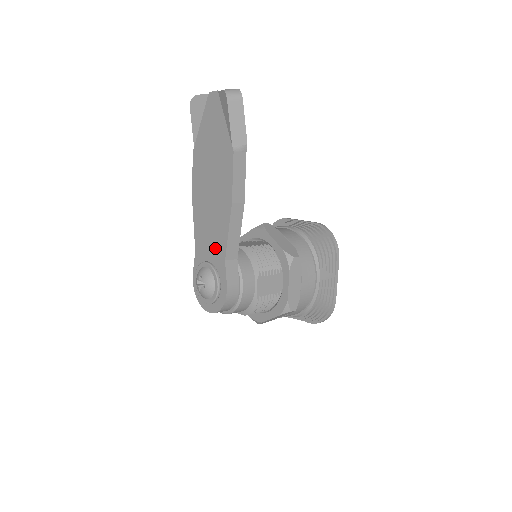
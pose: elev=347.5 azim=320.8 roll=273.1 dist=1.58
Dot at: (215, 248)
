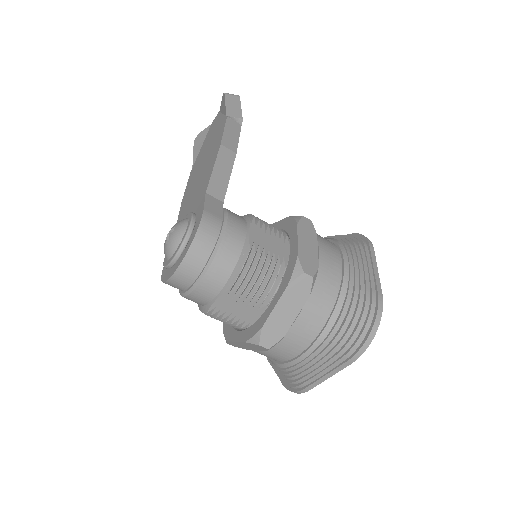
Dot at: (196, 200)
